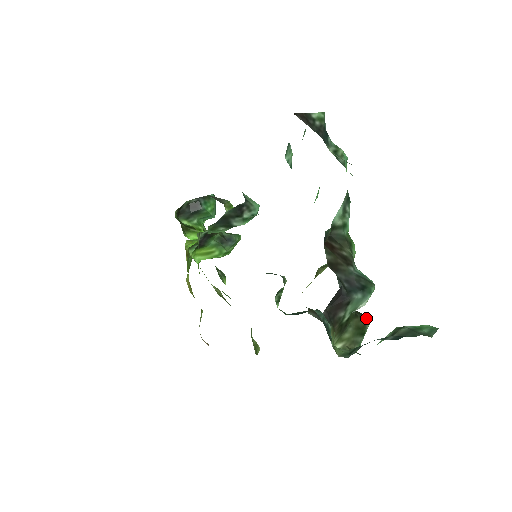
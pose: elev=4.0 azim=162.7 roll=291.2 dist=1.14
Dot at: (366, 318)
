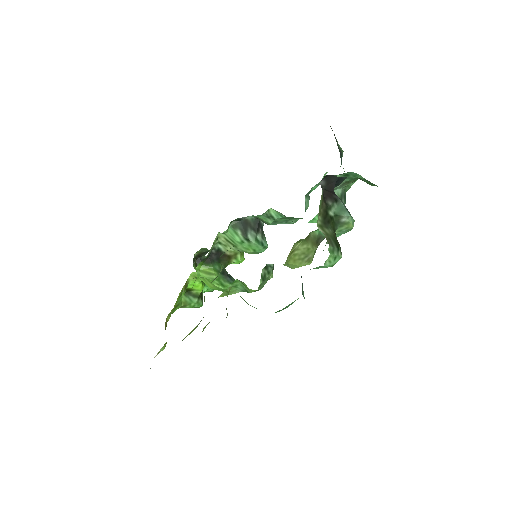
Dot at: occluded
